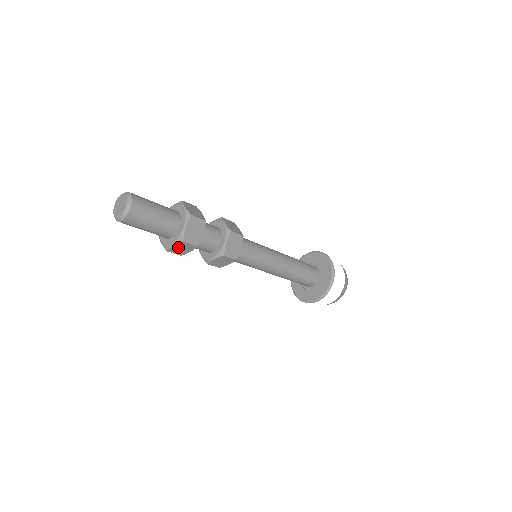
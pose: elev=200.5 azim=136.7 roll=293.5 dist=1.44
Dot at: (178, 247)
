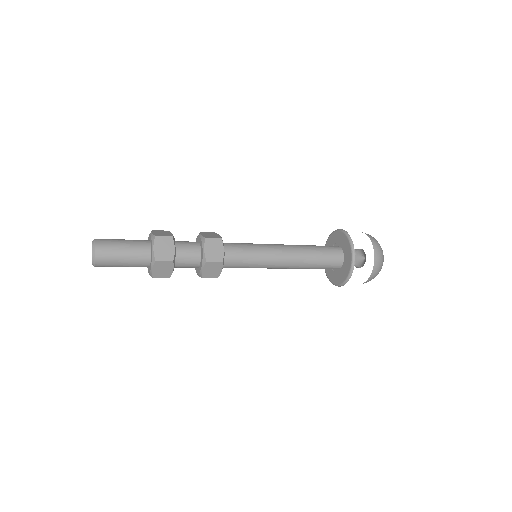
Dot at: occluded
